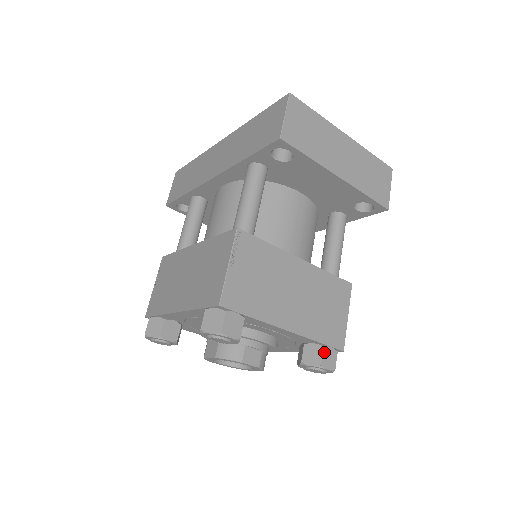
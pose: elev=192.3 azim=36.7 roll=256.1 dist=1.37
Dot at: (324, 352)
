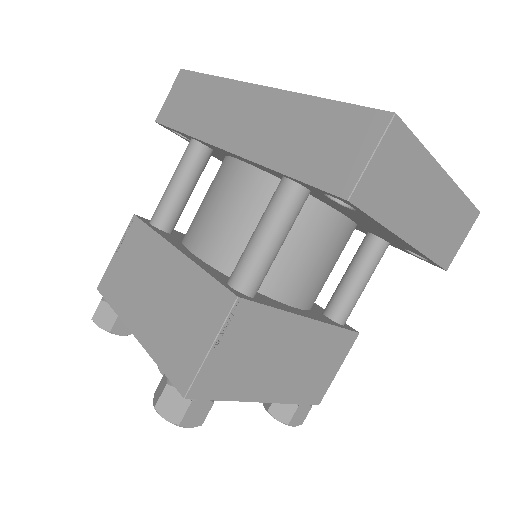
Dot at: (297, 411)
